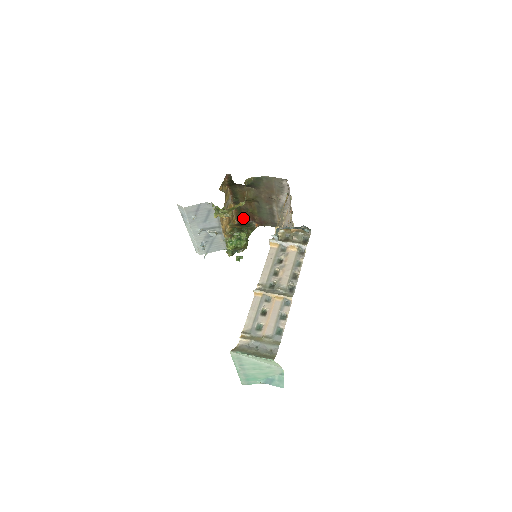
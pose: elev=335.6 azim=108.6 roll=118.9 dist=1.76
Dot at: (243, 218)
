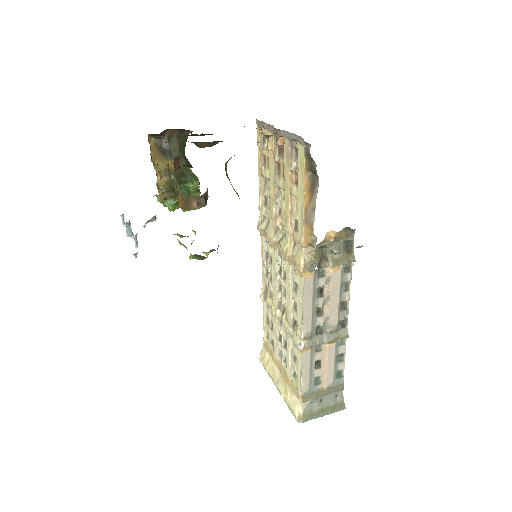
Dot at: (164, 130)
